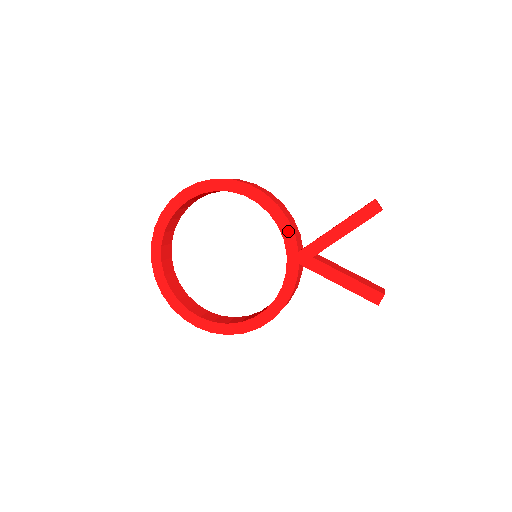
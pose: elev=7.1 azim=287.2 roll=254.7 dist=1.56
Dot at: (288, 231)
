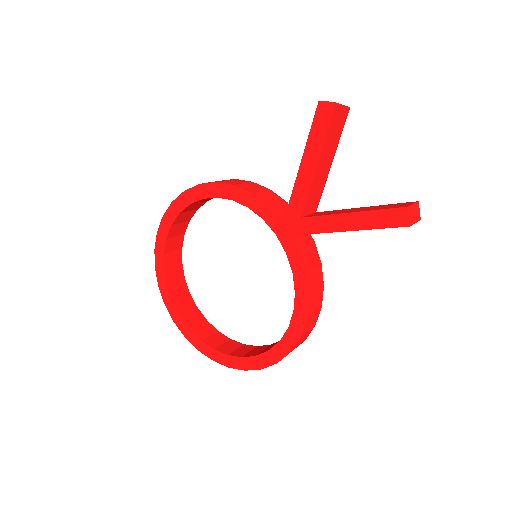
Dot at: (260, 206)
